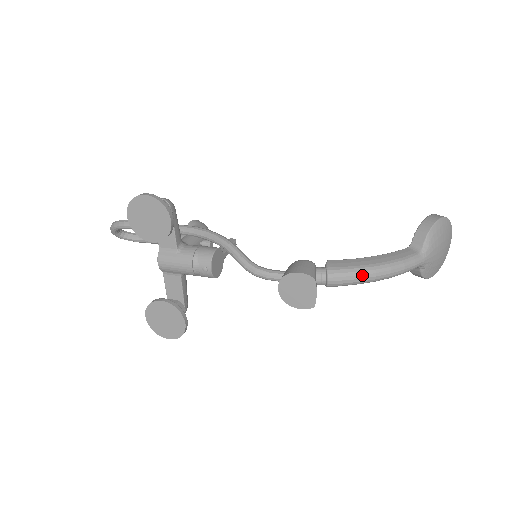
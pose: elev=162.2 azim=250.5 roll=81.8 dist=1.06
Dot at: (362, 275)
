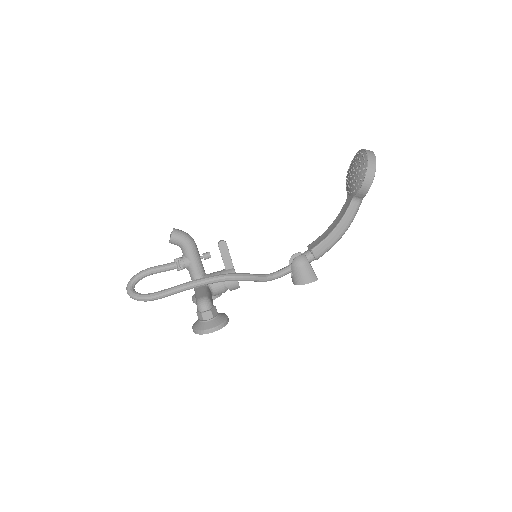
Dot at: occluded
